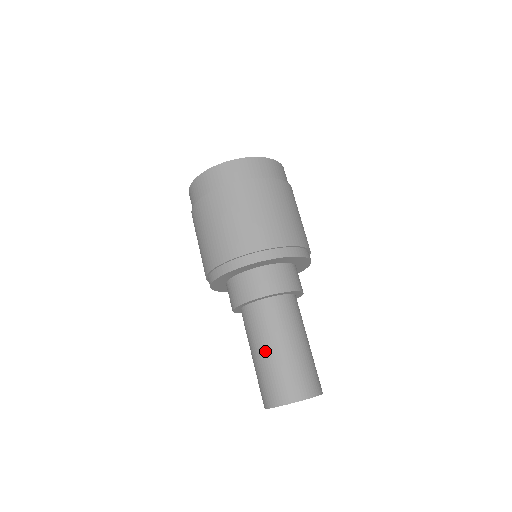
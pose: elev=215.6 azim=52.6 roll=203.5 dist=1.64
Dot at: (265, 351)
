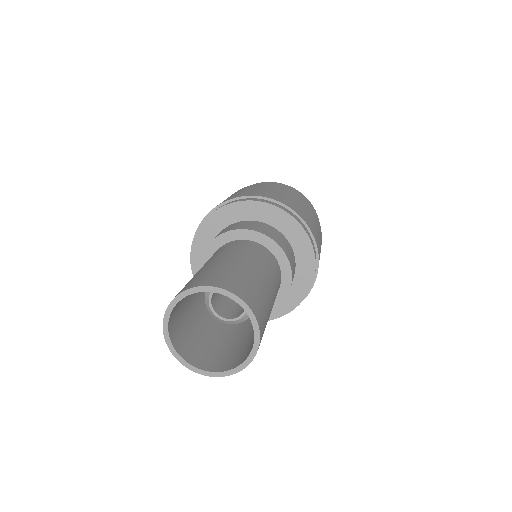
Dot at: (214, 260)
